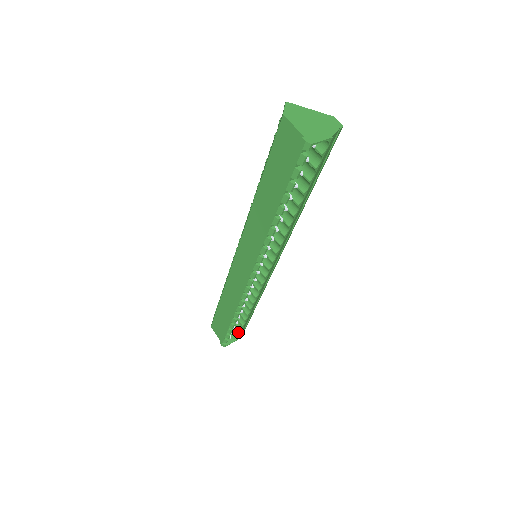
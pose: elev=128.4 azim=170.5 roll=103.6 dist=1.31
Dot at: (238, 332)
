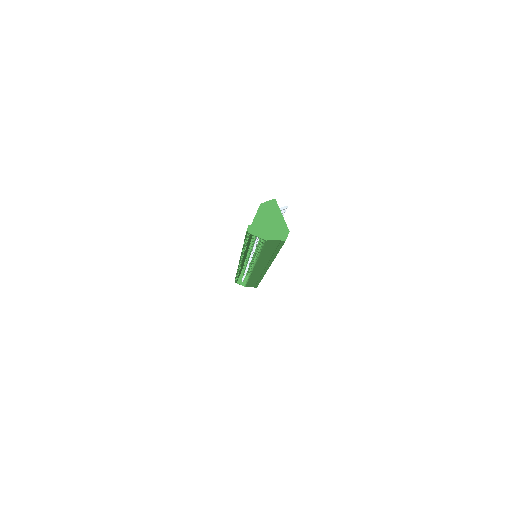
Dot at: occluded
